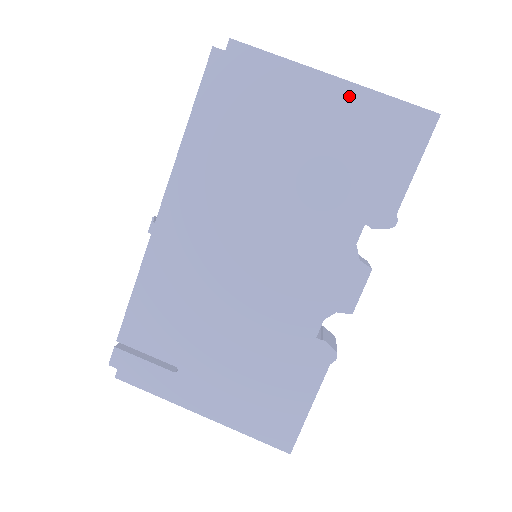
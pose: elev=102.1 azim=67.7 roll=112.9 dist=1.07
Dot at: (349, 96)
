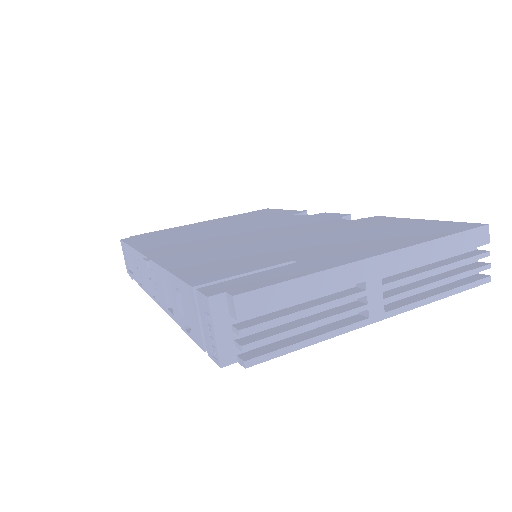
Dot at: (219, 219)
